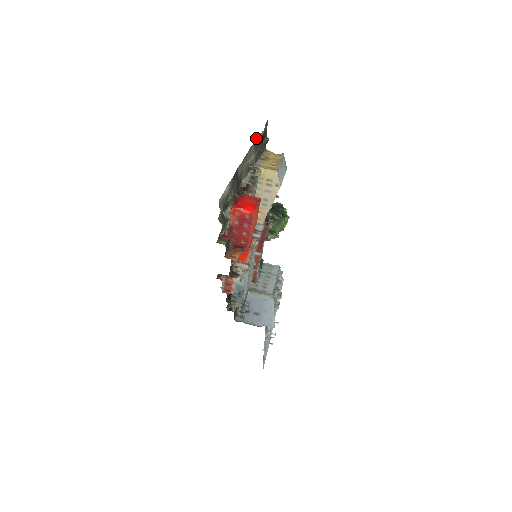
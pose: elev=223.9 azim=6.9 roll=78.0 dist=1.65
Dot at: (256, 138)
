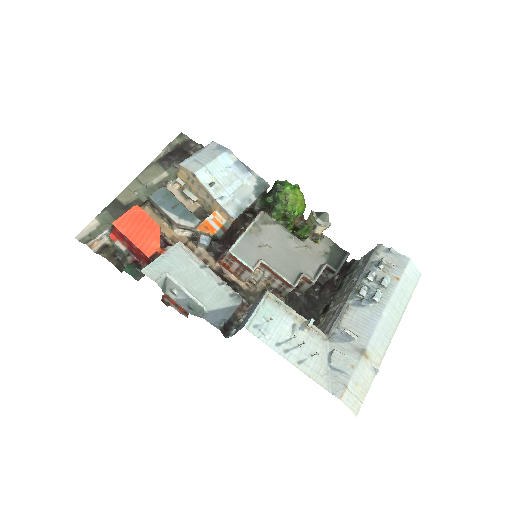
Dot at: (157, 159)
